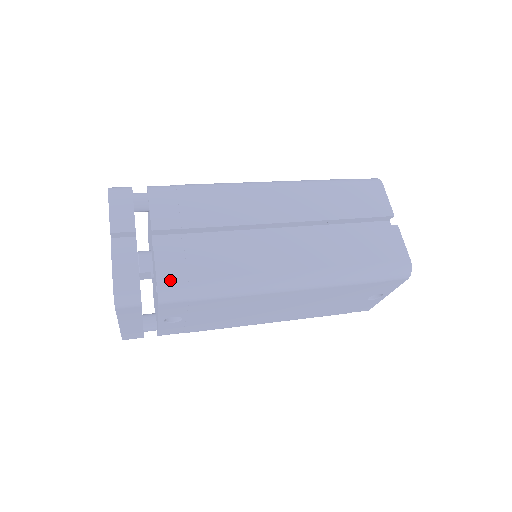
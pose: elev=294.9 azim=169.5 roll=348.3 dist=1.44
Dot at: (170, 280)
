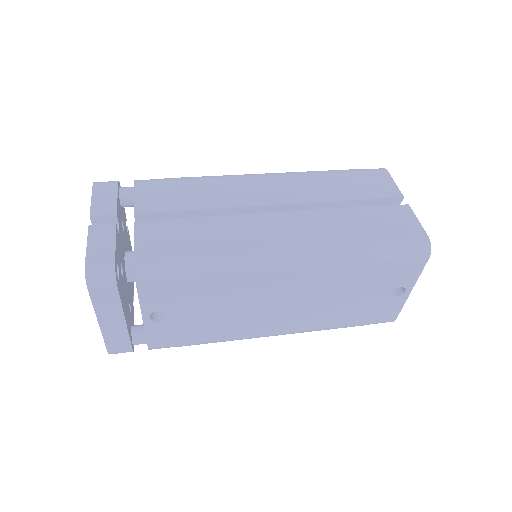
Dot at: (149, 256)
